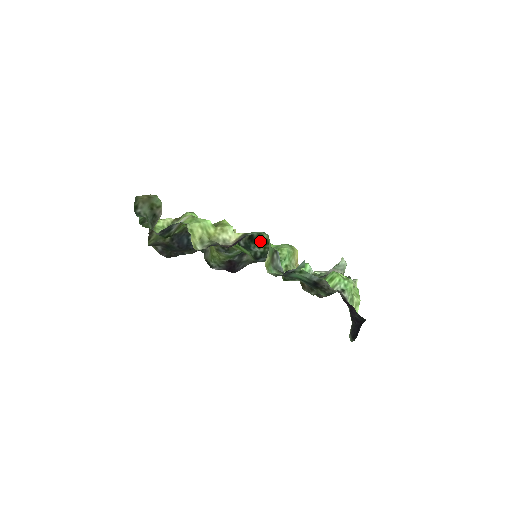
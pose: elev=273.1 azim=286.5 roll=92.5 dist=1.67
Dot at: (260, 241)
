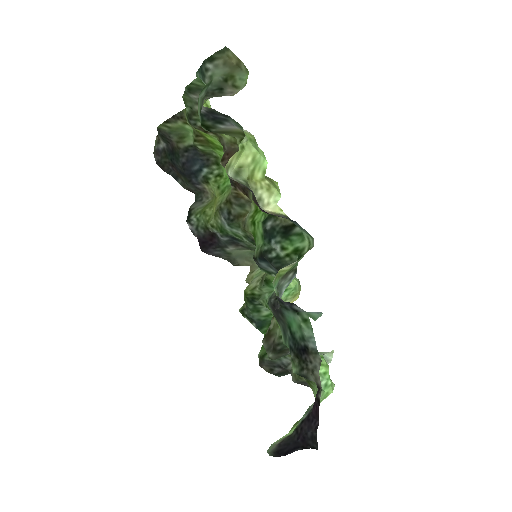
Dot at: (293, 243)
